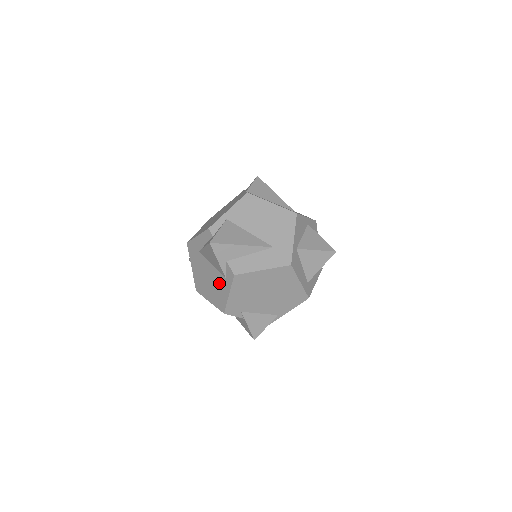
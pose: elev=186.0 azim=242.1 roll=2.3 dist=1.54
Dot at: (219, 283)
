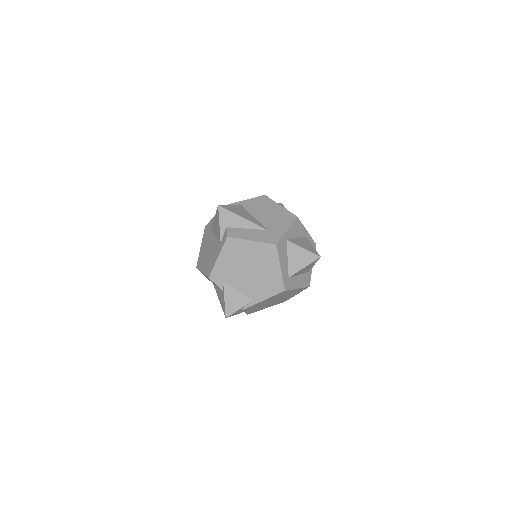
Dot at: (215, 250)
